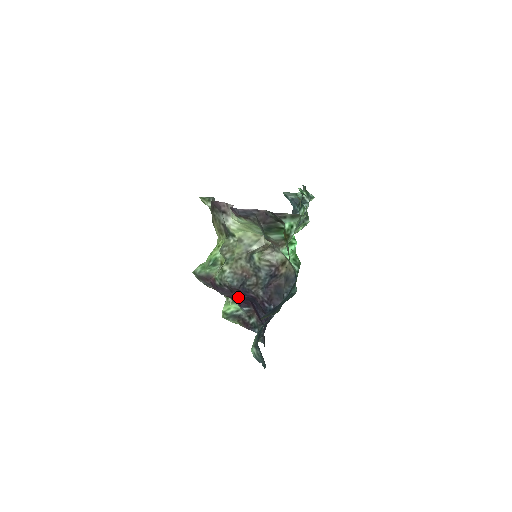
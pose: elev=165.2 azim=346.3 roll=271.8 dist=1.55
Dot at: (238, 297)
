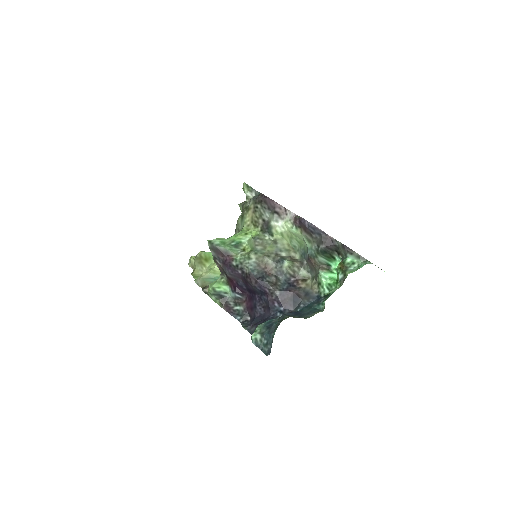
Dot at: (240, 283)
